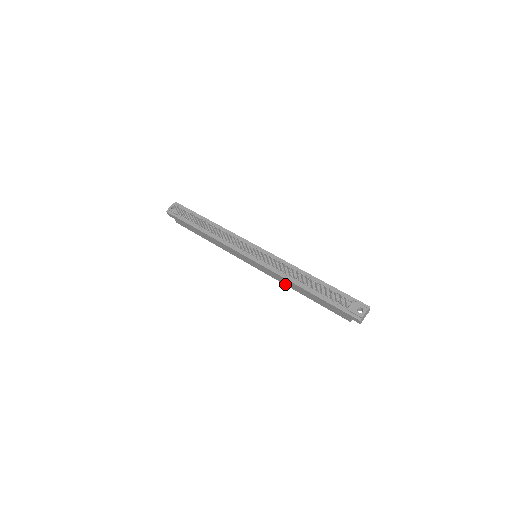
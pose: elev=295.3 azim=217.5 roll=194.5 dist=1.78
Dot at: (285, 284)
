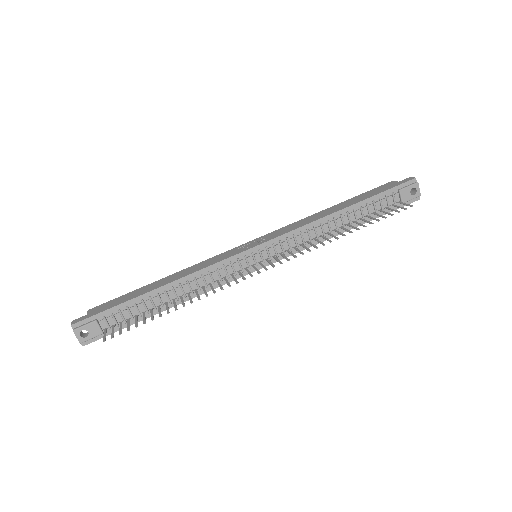
Dot at: occluded
